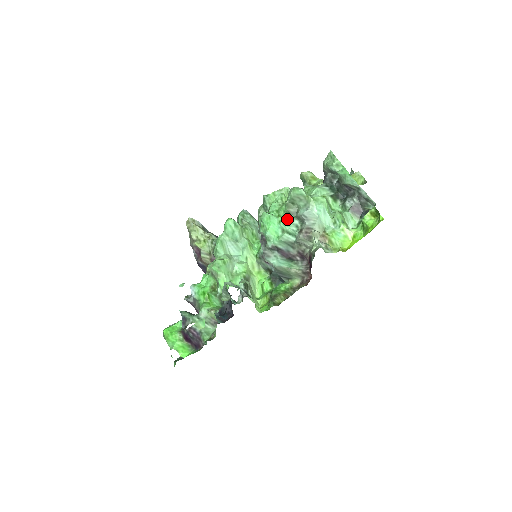
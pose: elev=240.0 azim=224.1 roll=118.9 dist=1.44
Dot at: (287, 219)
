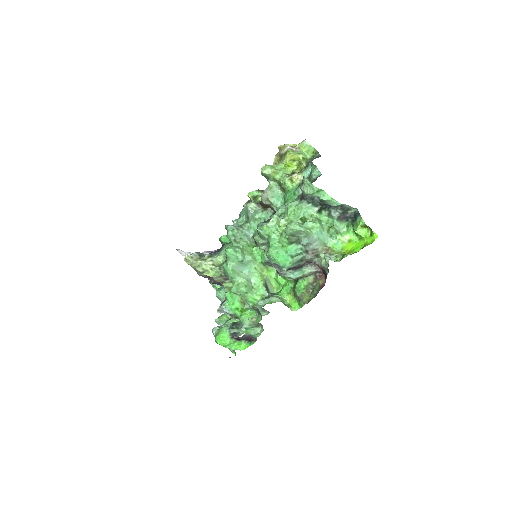
Dot at: (292, 247)
